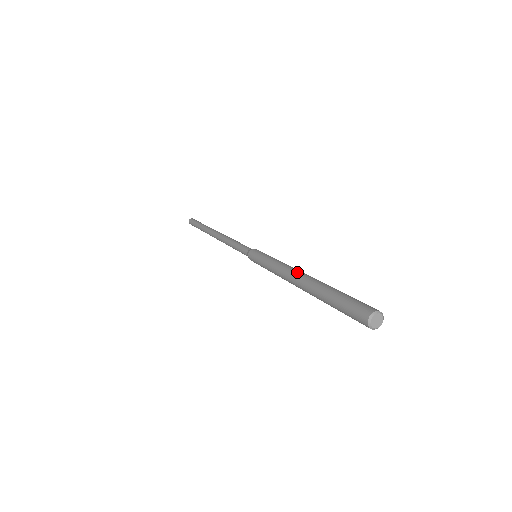
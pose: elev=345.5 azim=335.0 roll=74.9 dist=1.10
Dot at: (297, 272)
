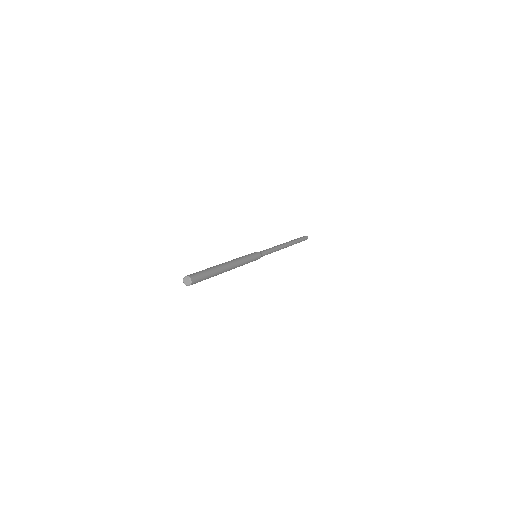
Dot at: (226, 262)
